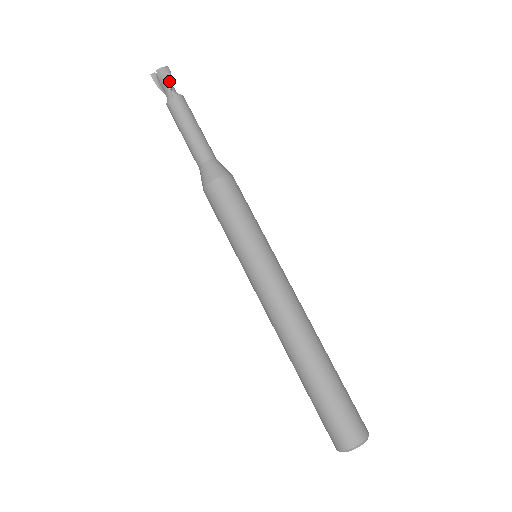
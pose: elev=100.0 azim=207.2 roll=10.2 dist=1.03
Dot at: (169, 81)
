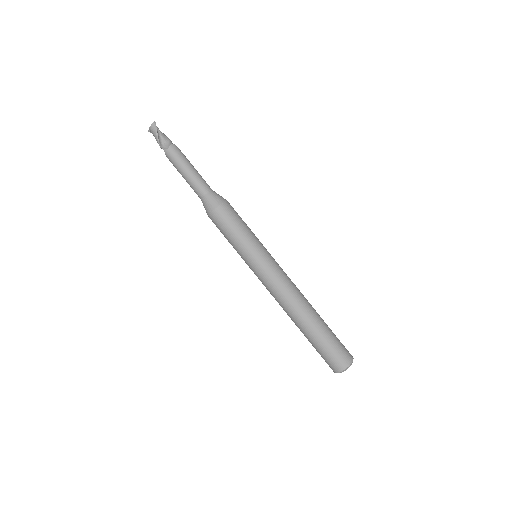
Dot at: (157, 140)
